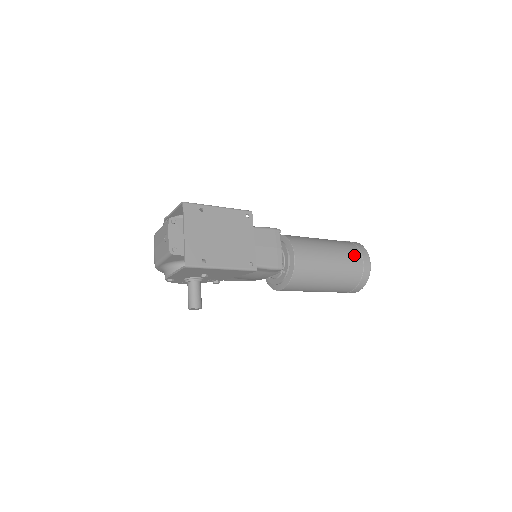
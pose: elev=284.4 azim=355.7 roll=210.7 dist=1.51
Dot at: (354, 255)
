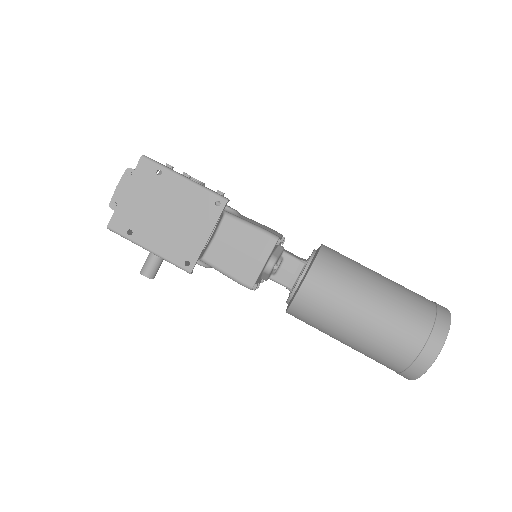
Dot at: (413, 330)
